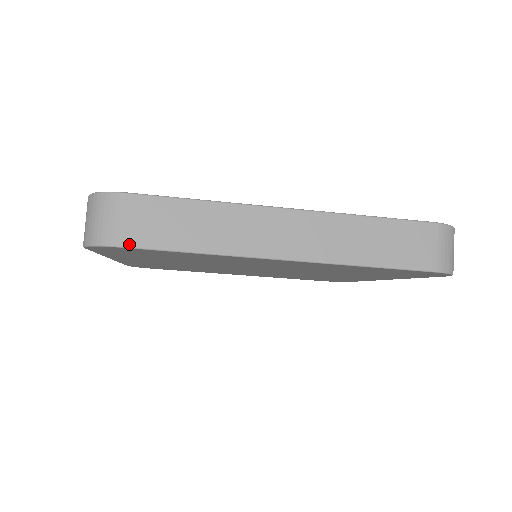
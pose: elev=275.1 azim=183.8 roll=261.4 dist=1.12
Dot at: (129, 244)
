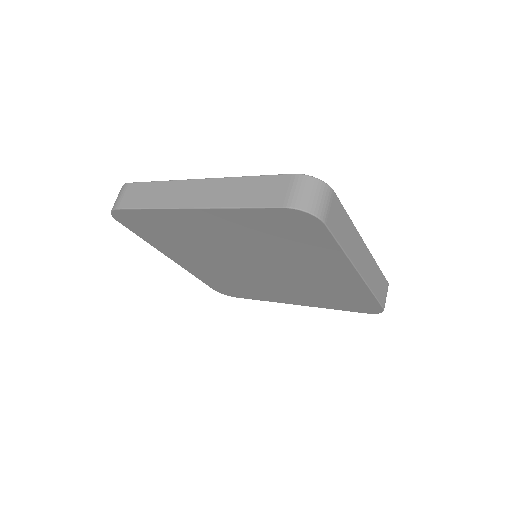
Dot at: (328, 225)
